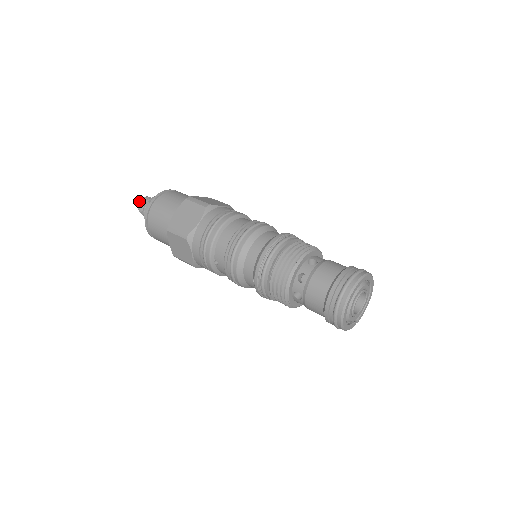
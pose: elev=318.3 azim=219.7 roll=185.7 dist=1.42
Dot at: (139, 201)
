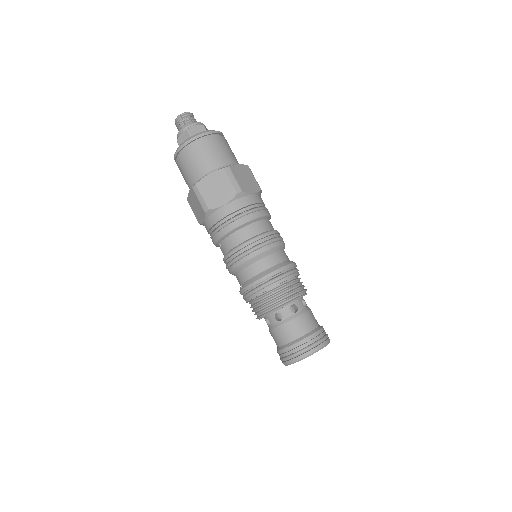
Dot at: (180, 114)
